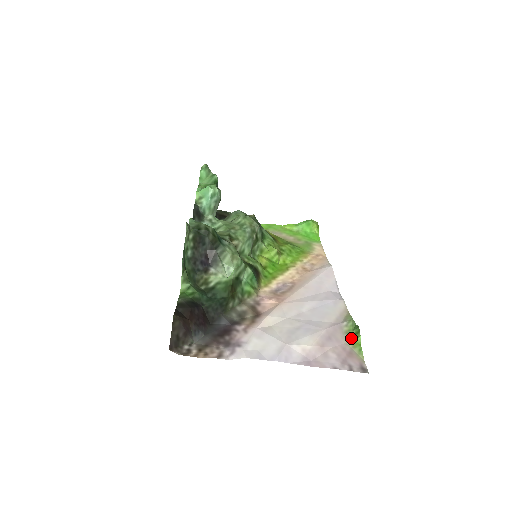
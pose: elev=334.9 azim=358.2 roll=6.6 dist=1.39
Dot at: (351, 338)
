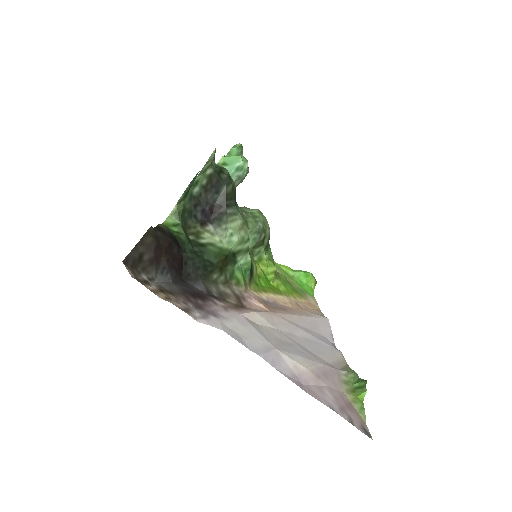
Dot at: (351, 390)
